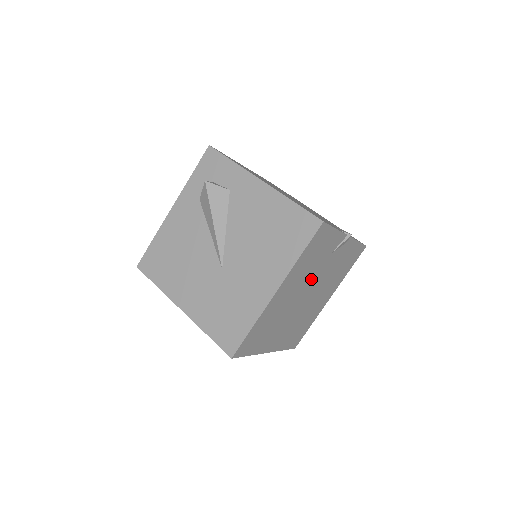
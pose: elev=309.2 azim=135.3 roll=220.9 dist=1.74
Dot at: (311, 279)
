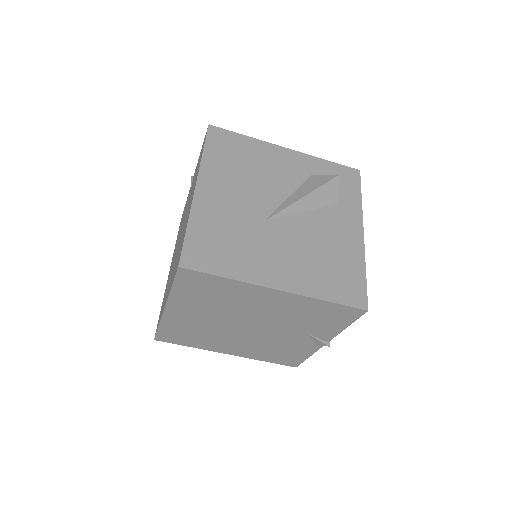
Dot at: (276, 324)
